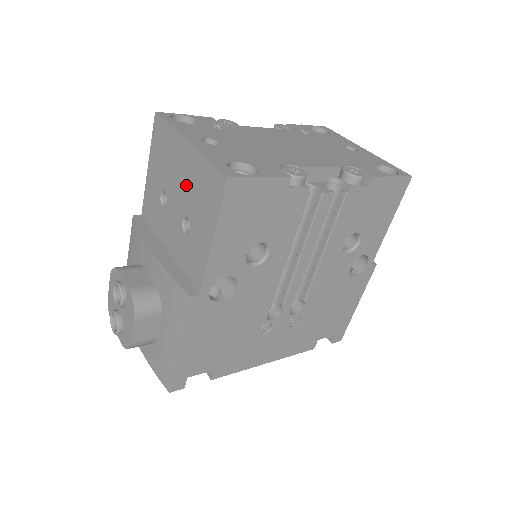
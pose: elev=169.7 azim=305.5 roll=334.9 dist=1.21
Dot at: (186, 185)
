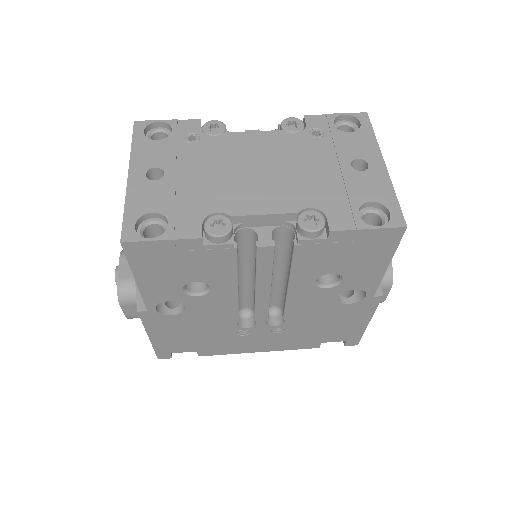
Dot at: occluded
